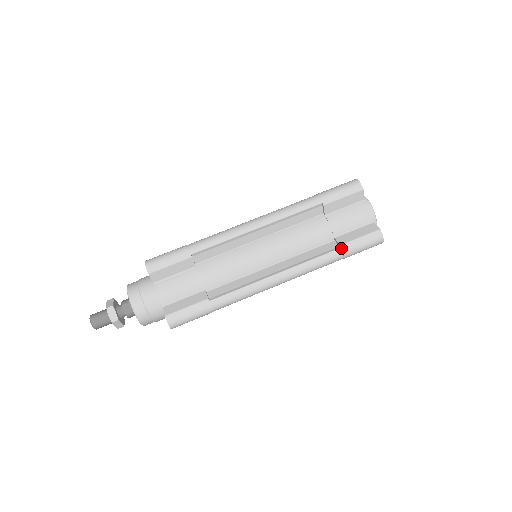
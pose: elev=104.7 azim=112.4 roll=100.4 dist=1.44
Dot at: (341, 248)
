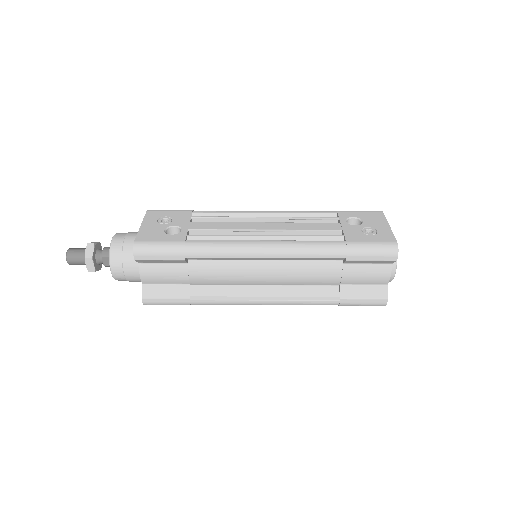
Dot at: (340, 301)
